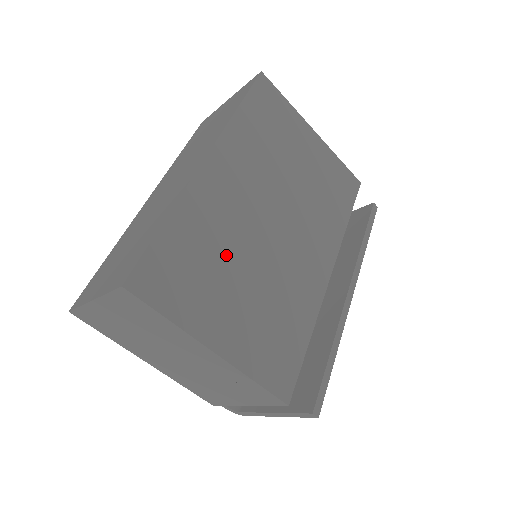
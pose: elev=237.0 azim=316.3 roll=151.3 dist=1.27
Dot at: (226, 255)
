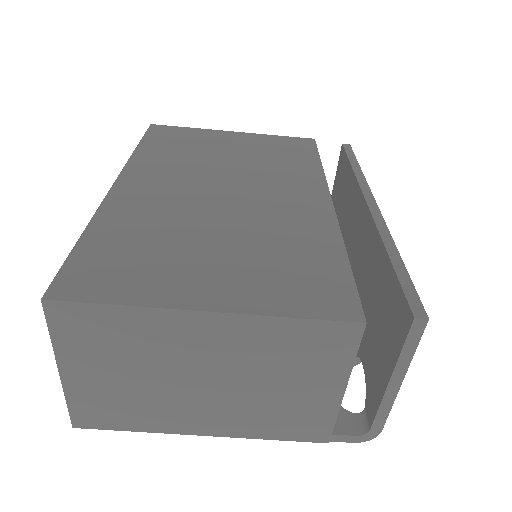
Dot at: (177, 232)
